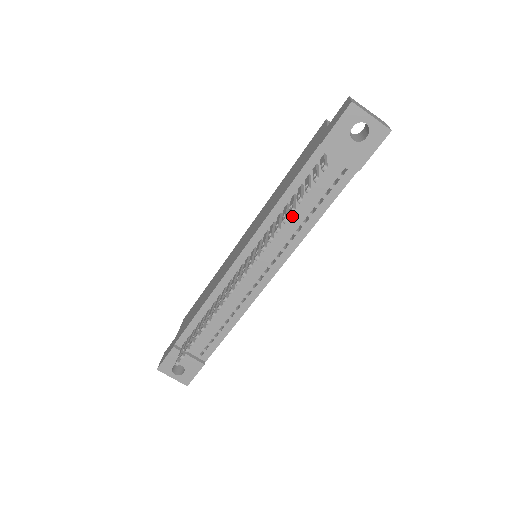
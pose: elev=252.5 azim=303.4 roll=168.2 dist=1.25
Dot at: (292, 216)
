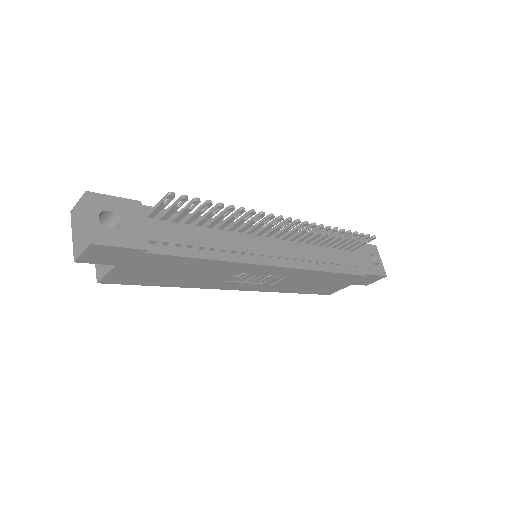
Dot at: (319, 252)
